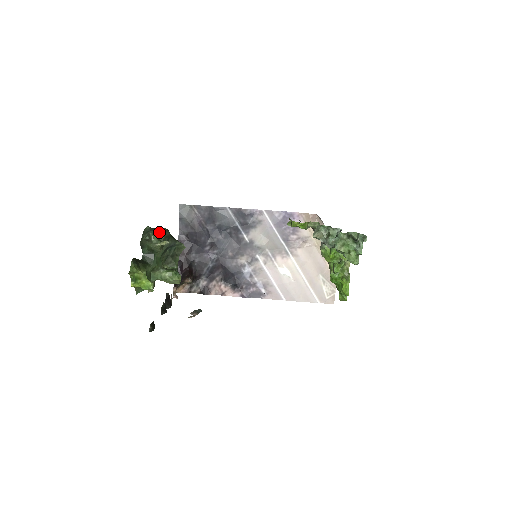
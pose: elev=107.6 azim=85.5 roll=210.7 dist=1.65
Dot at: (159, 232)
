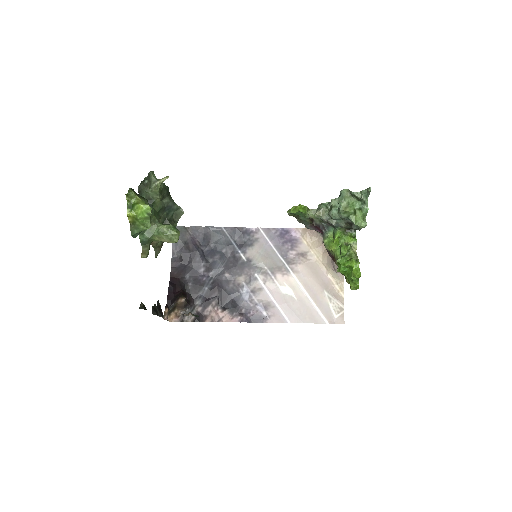
Dot at: occluded
